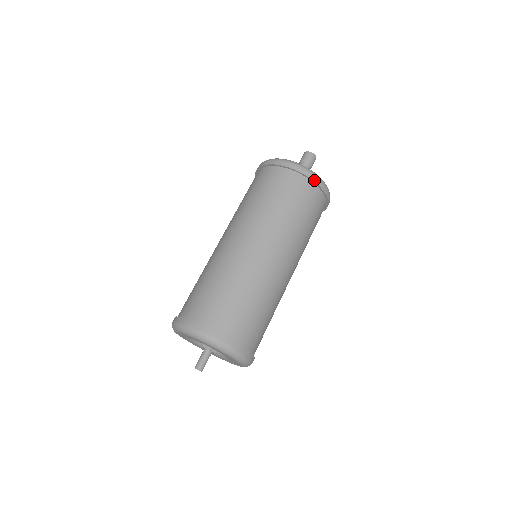
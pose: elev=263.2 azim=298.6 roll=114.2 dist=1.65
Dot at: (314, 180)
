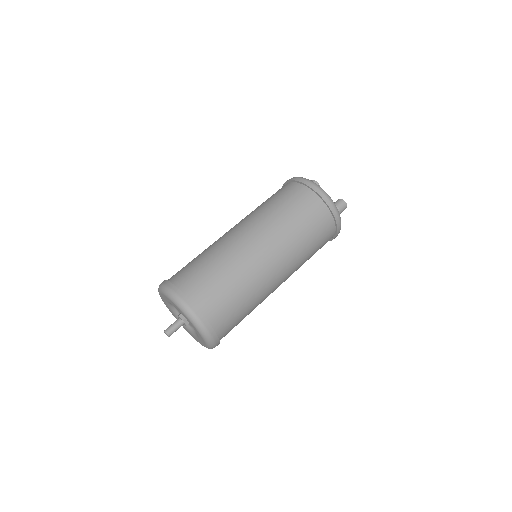
Dot at: occluded
